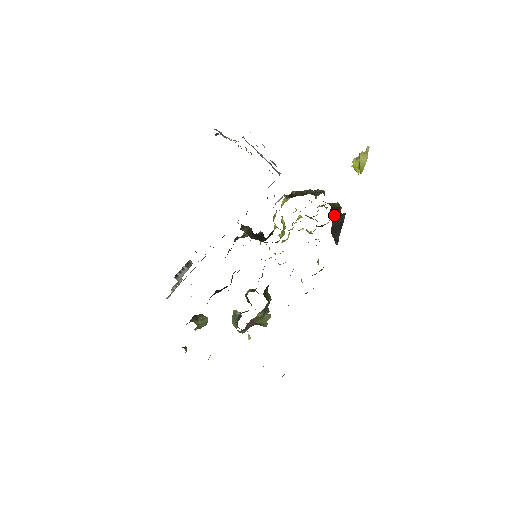
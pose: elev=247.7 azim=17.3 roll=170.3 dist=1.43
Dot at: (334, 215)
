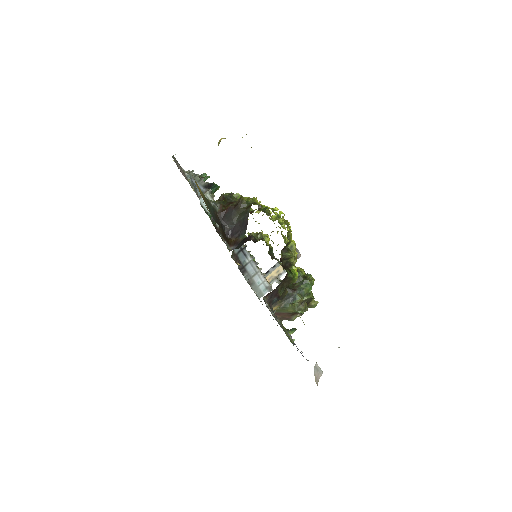
Dot at: (230, 217)
